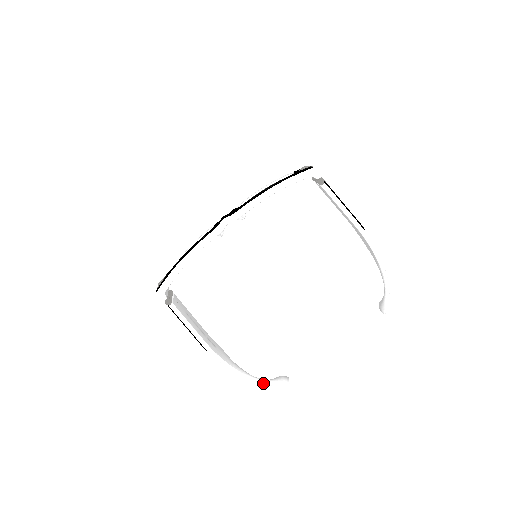
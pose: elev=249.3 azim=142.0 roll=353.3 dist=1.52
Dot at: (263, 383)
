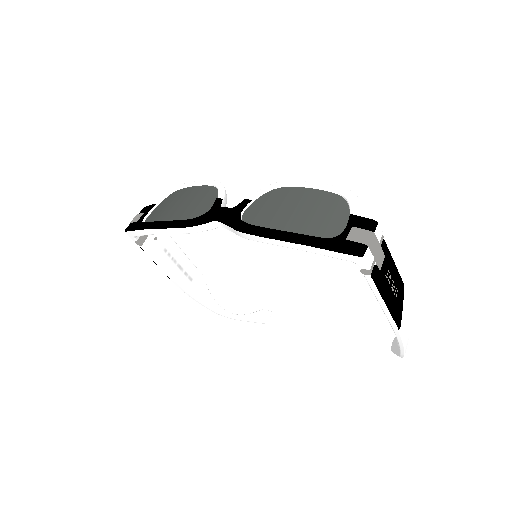
Dot at: (234, 319)
